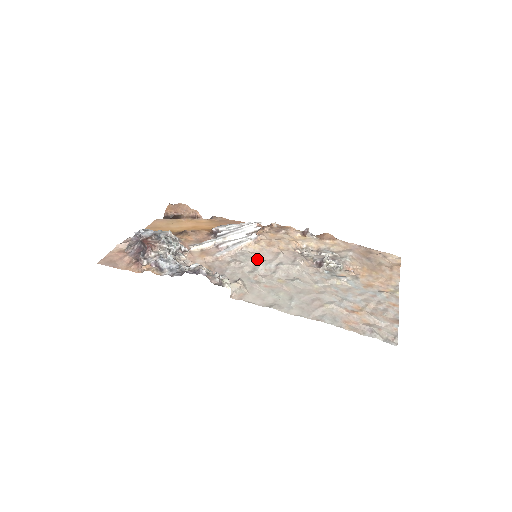
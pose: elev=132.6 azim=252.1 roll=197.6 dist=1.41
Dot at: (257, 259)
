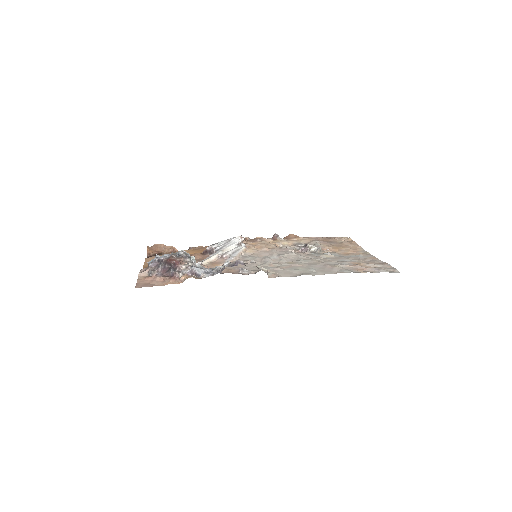
Dot at: (260, 257)
